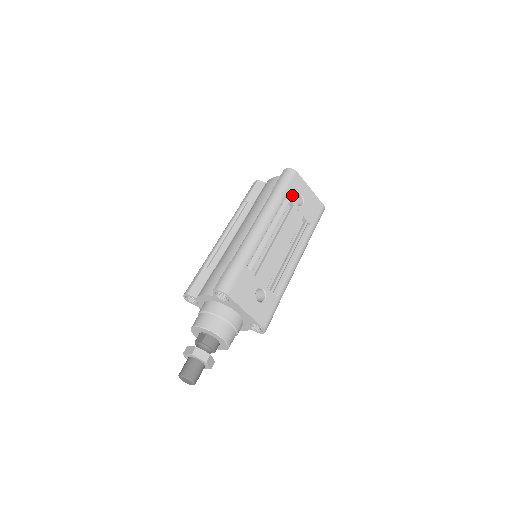
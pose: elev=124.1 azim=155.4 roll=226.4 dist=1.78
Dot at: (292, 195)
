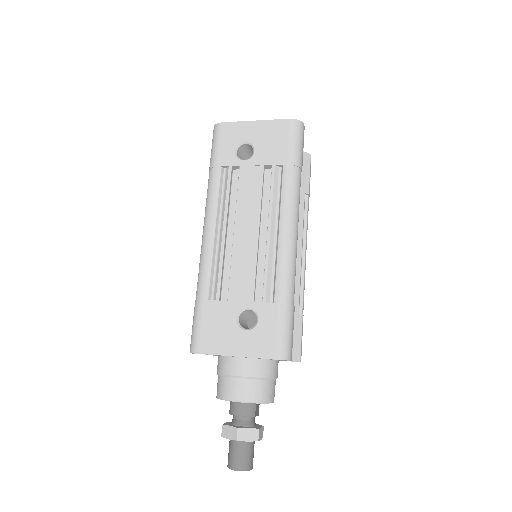
Dot at: (229, 157)
